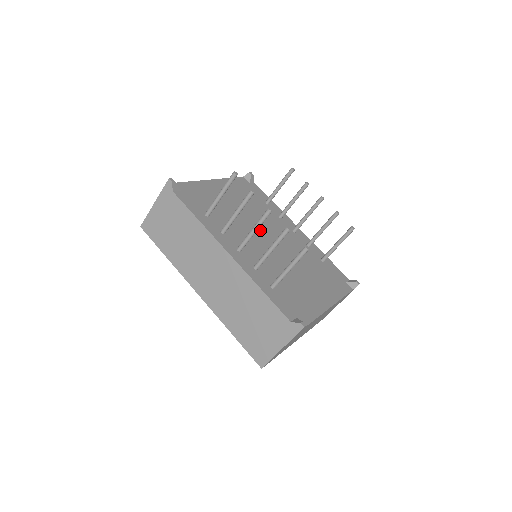
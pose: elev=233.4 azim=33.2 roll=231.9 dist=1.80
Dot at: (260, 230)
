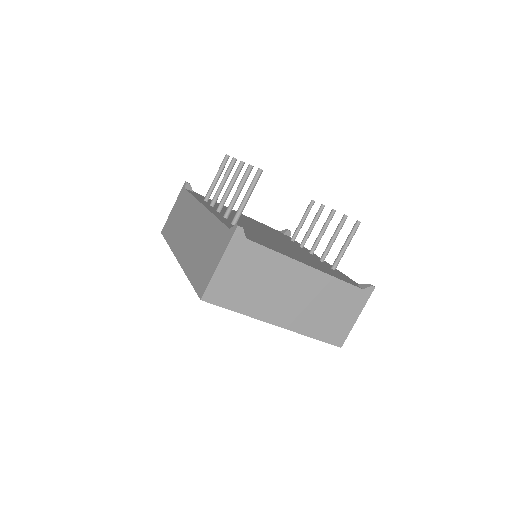
Dot at: (262, 230)
